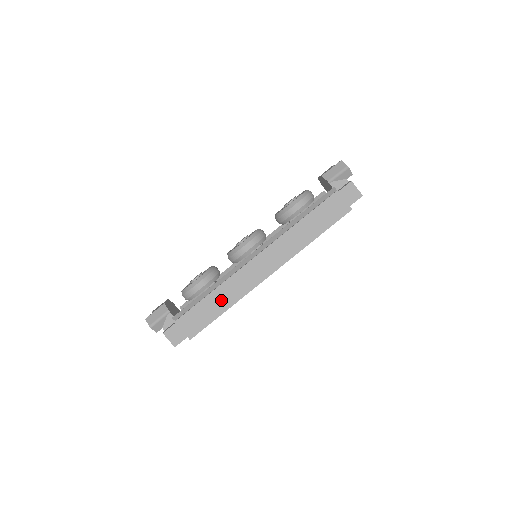
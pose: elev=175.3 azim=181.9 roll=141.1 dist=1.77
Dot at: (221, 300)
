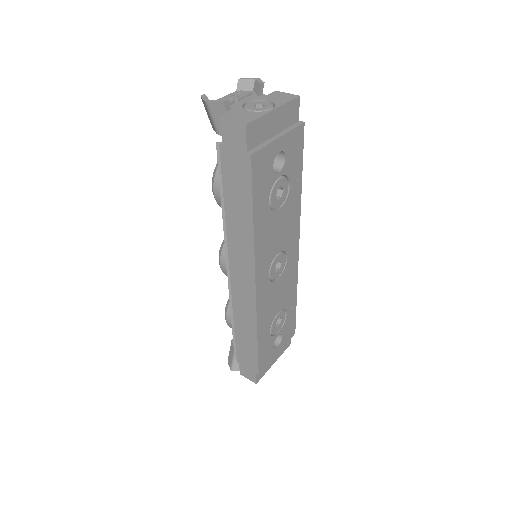
Dot at: (246, 331)
